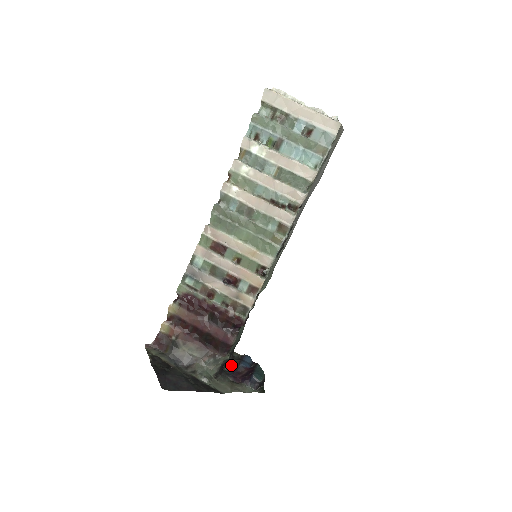
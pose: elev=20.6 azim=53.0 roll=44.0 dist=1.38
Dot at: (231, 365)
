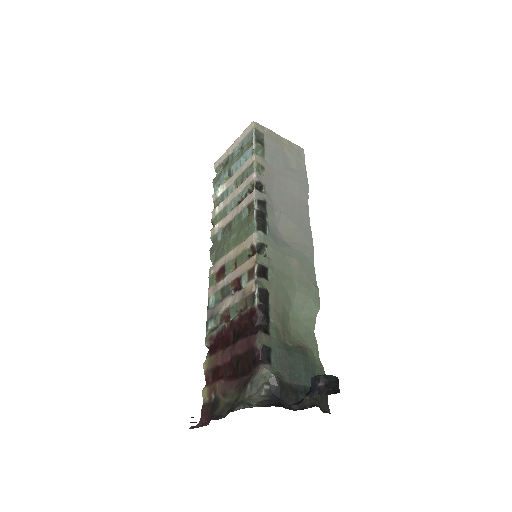
Dot at: occluded
